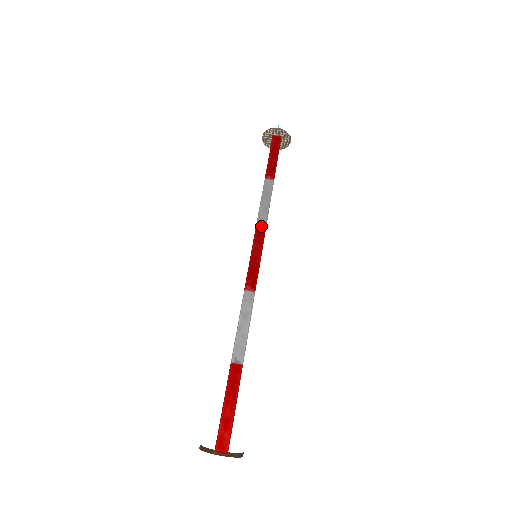
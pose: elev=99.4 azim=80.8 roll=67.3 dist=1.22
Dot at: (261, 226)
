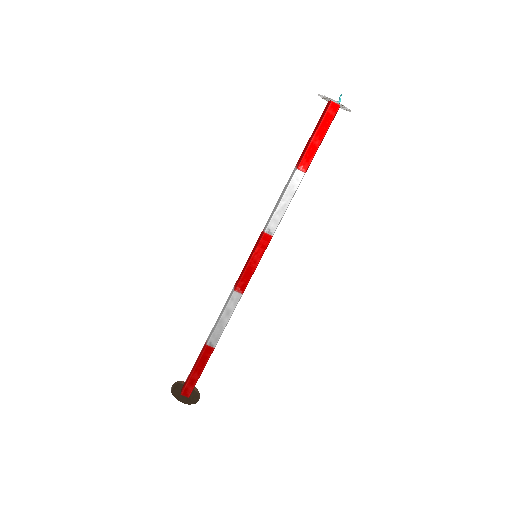
Dot at: (271, 229)
